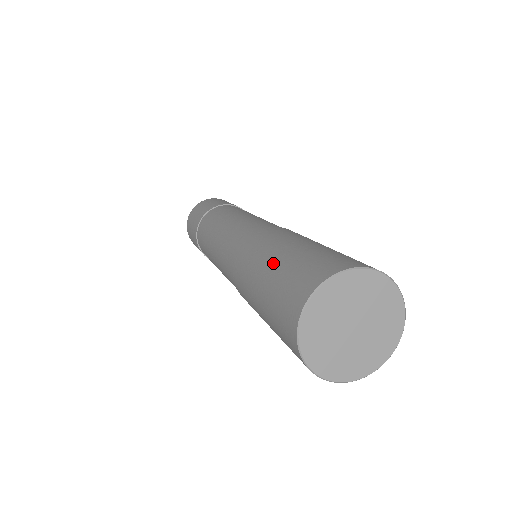
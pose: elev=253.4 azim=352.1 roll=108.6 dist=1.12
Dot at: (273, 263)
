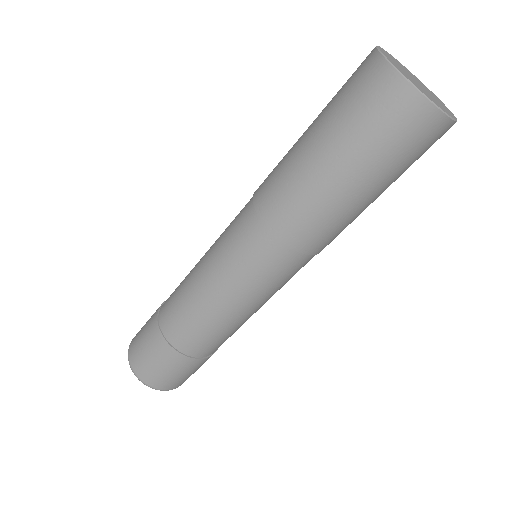
Dot at: (311, 125)
